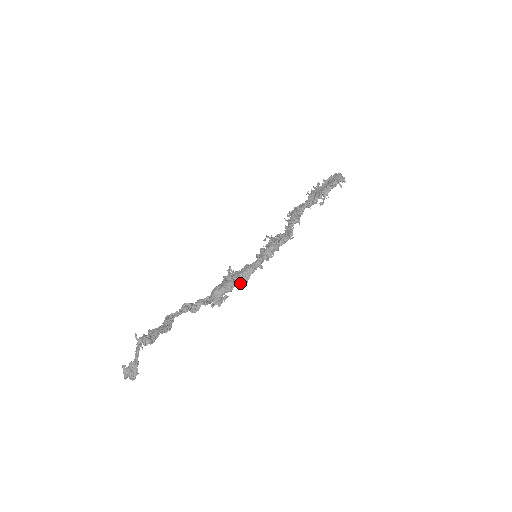
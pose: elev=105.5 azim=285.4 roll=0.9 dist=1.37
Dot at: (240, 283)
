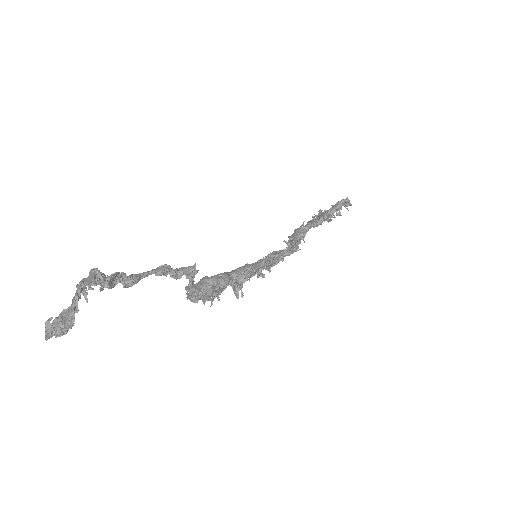
Dot at: (235, 287)
